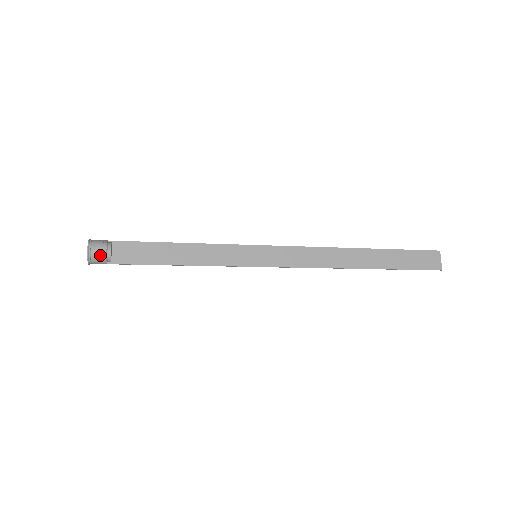
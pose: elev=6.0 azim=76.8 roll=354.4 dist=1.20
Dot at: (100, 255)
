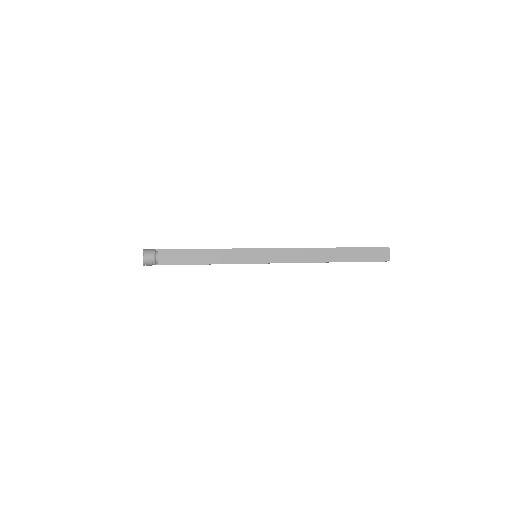
Dot at: (151, 260)
